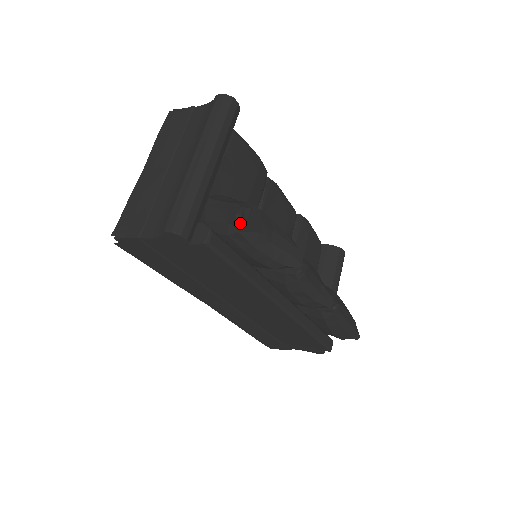
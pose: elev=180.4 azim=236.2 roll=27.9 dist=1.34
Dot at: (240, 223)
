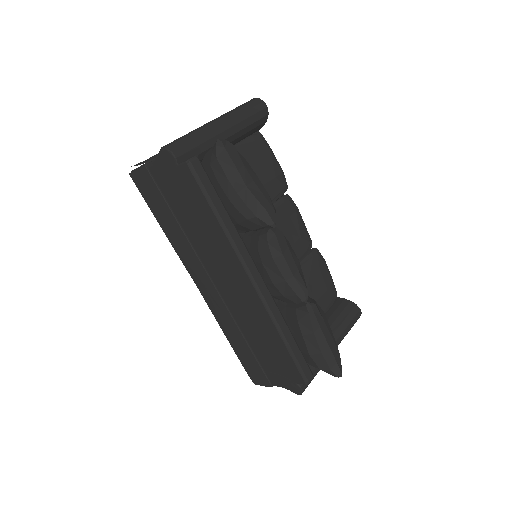
Dot at: (219, 149)
